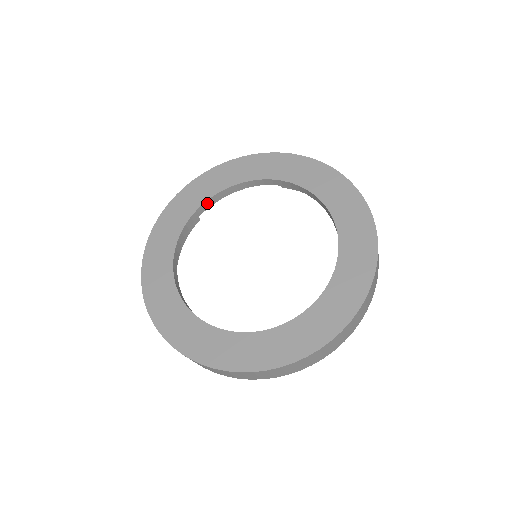
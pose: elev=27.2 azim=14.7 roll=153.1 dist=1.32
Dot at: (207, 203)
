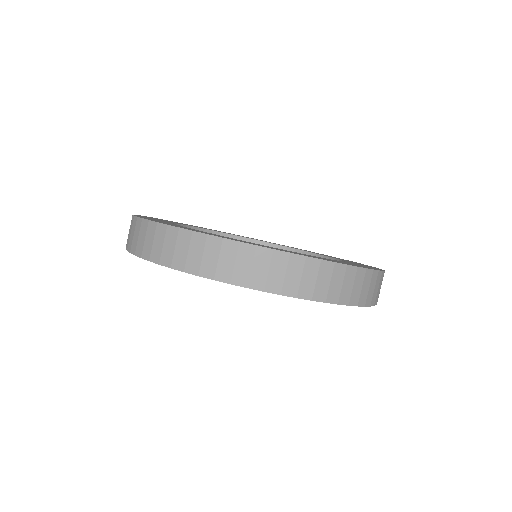
Dot at: occluded
